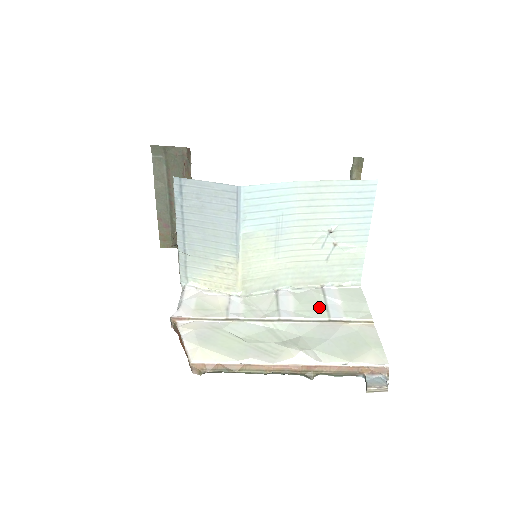
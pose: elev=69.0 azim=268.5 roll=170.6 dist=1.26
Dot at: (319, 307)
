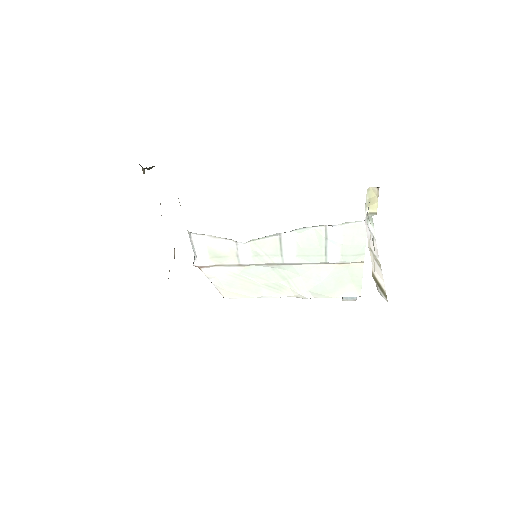
Dot at: (319, 252)
